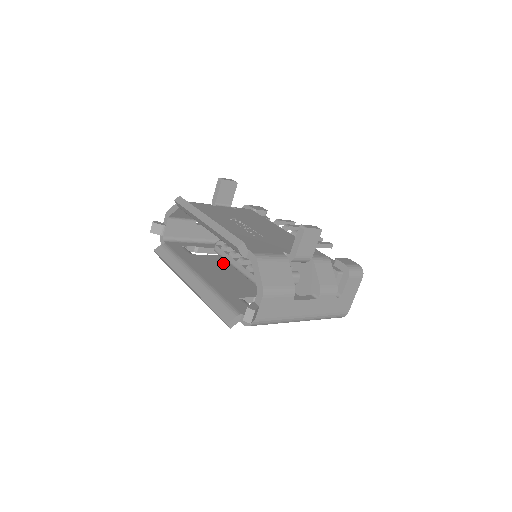
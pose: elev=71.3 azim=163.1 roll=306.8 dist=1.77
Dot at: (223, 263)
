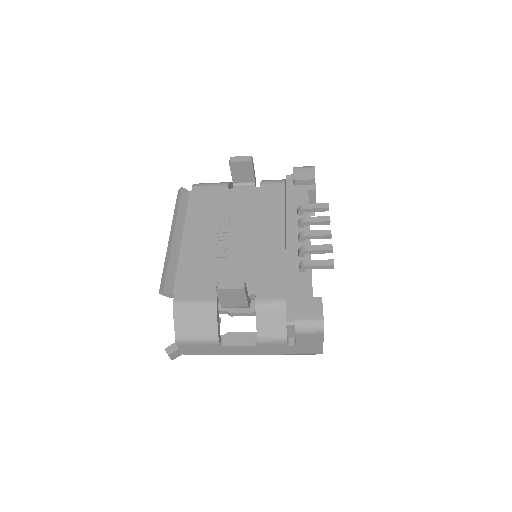
Dot at: occluded
